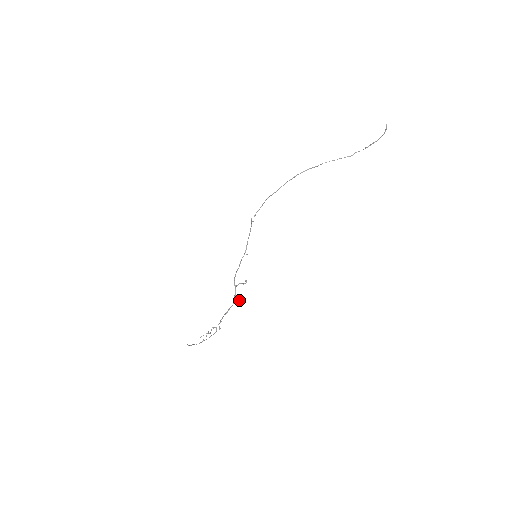
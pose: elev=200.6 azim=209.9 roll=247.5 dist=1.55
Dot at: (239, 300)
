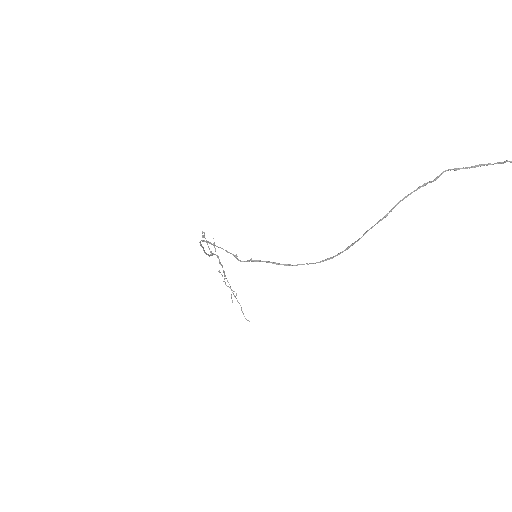
Dot at: occluded
